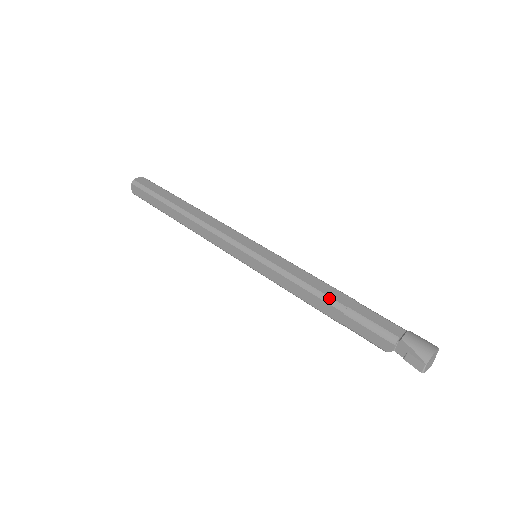
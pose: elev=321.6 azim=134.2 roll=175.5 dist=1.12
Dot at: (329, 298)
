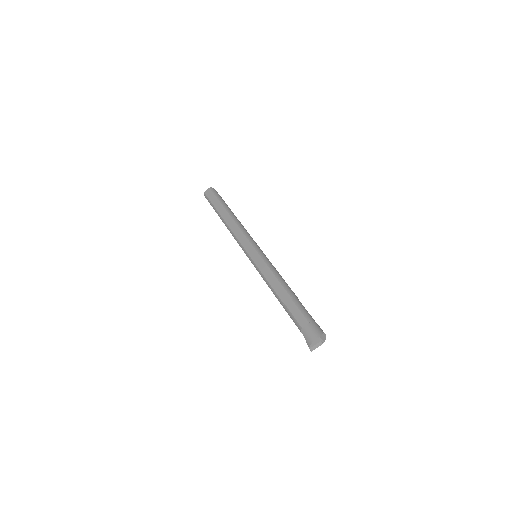
Dot at: (277, 296)
